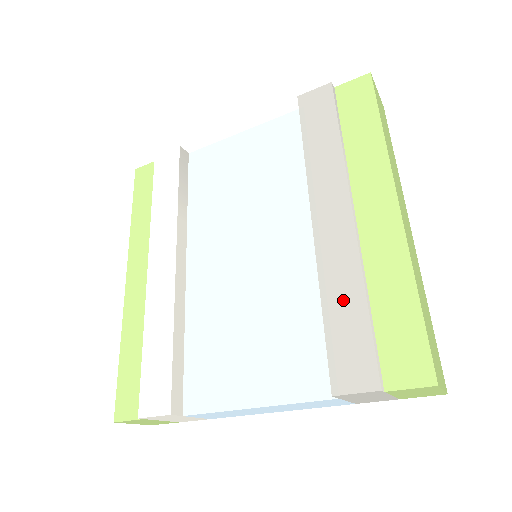
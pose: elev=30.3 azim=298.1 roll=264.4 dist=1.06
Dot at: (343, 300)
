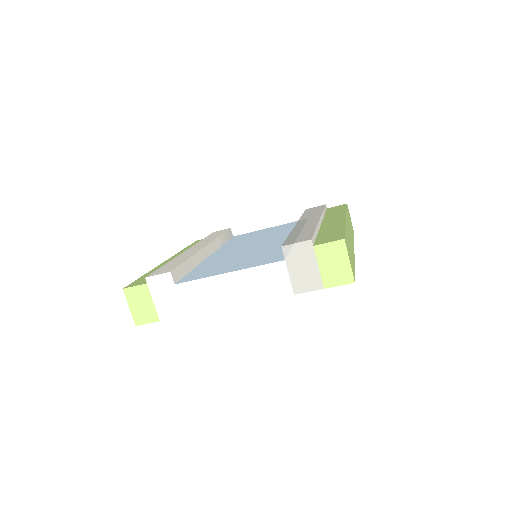
Dot at: (302, 231)
